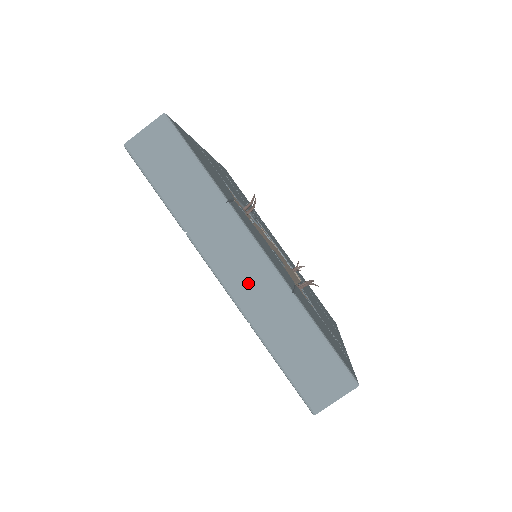
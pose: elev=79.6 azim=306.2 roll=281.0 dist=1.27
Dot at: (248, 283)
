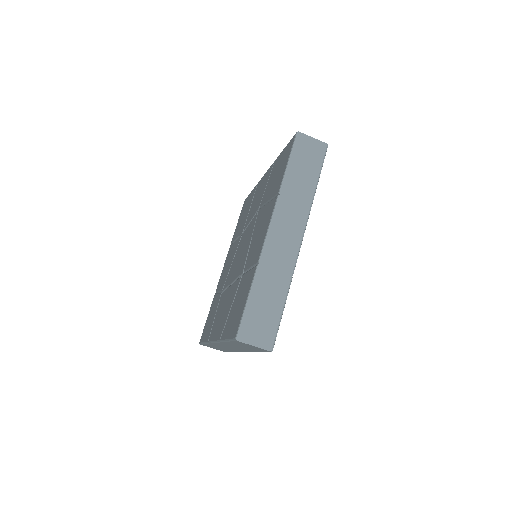
Dot at: (279, 247)
